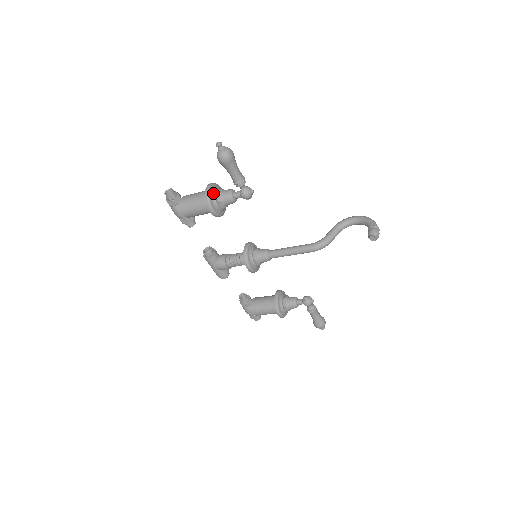
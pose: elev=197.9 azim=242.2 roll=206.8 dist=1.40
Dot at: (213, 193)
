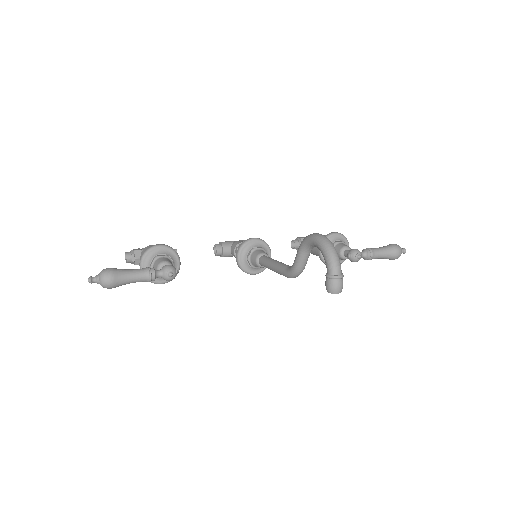
Dot at: occluded
